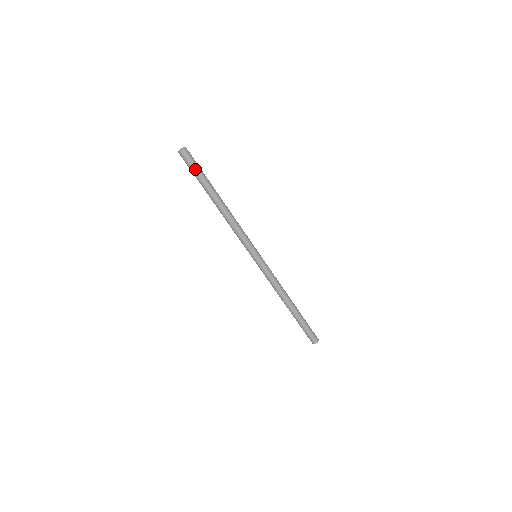
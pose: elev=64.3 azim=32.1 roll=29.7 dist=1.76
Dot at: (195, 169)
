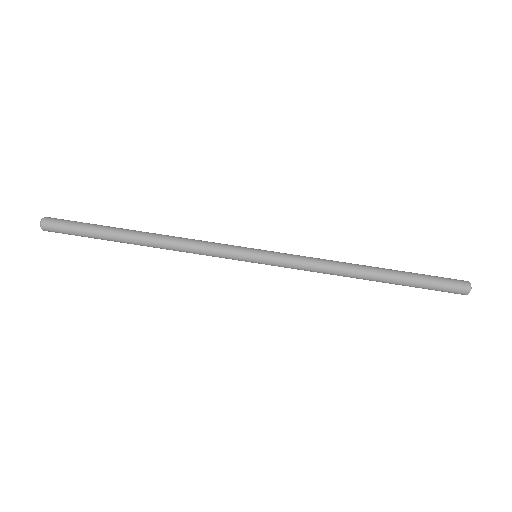
Dot at: (75, 233)
